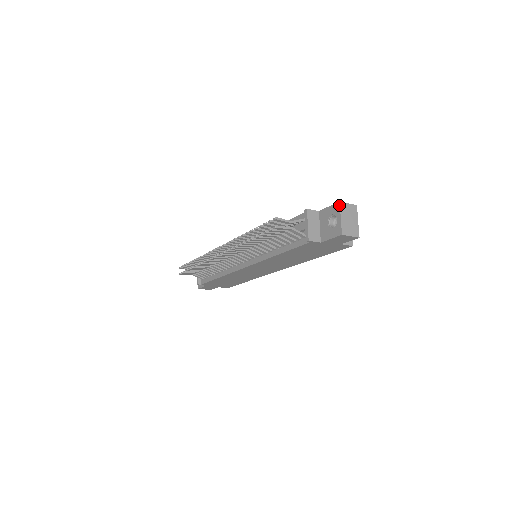
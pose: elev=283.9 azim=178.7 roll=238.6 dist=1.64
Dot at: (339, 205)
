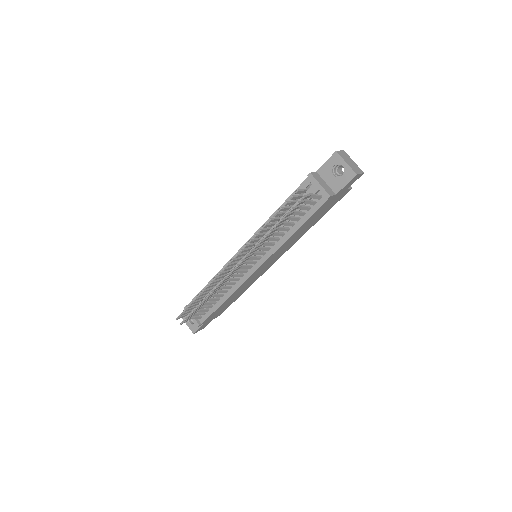
Dot at: (338, 154)
